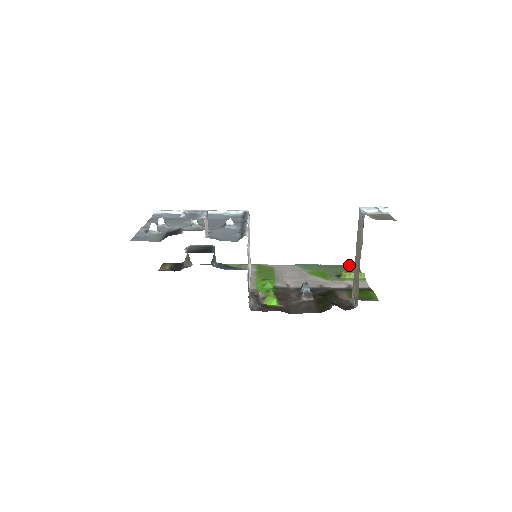
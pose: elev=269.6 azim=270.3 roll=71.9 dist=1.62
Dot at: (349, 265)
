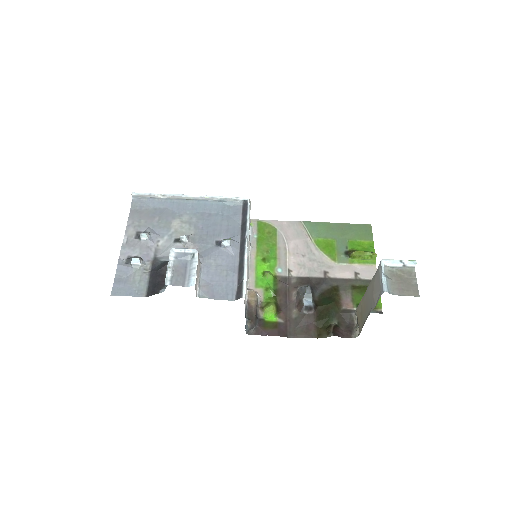
Dot at: (362, 226)
